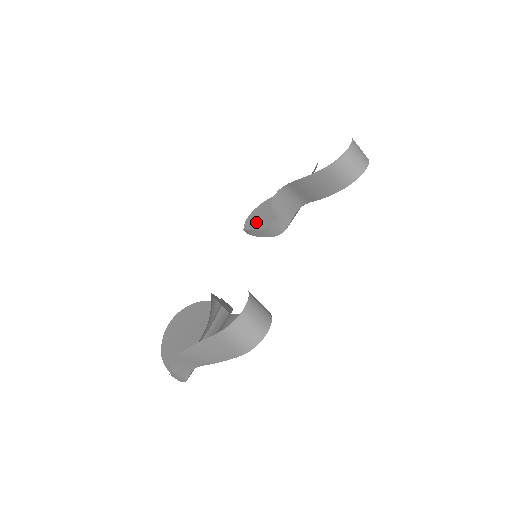
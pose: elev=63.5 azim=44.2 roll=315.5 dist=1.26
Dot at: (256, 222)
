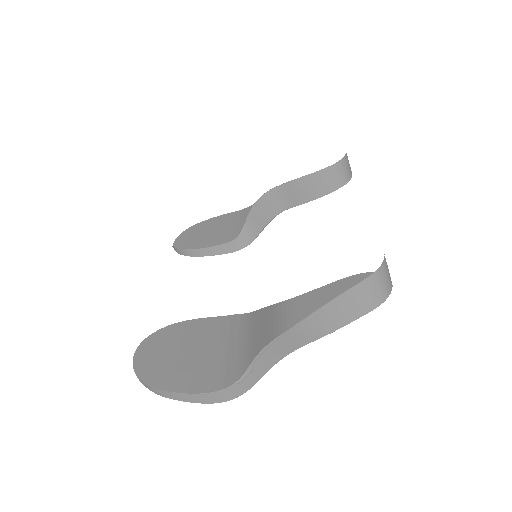
Dot at: (192, 246)
